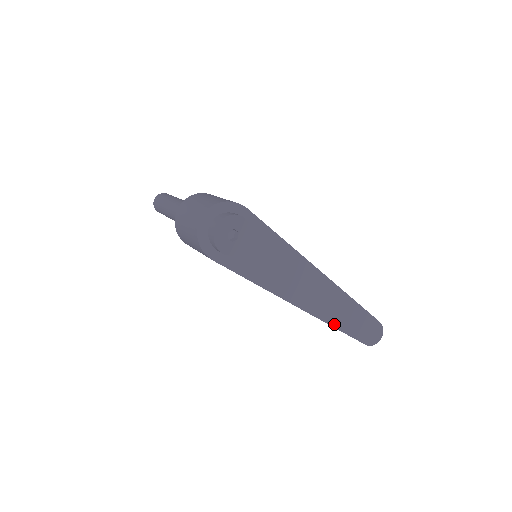
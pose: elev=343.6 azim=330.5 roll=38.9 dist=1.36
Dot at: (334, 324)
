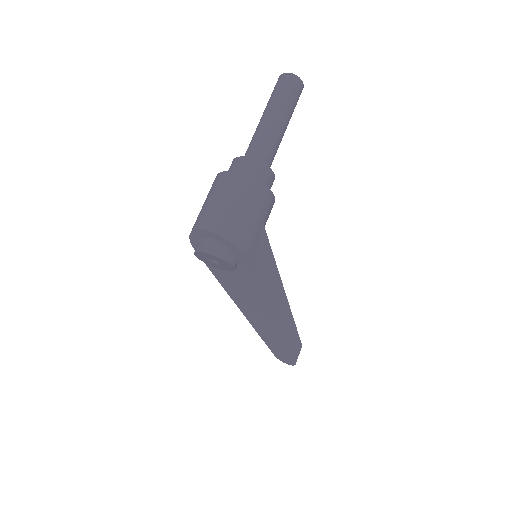
Dot at: (261, 336)
